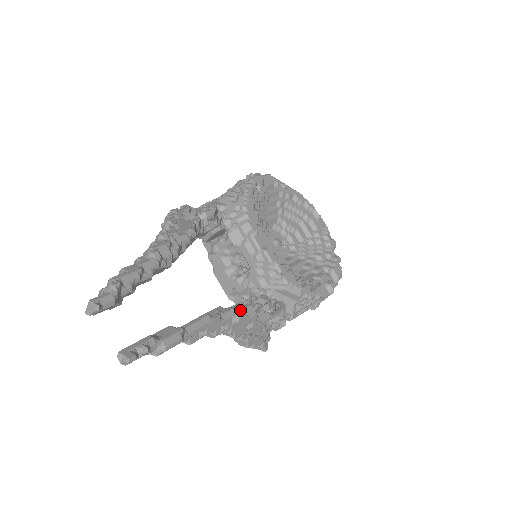
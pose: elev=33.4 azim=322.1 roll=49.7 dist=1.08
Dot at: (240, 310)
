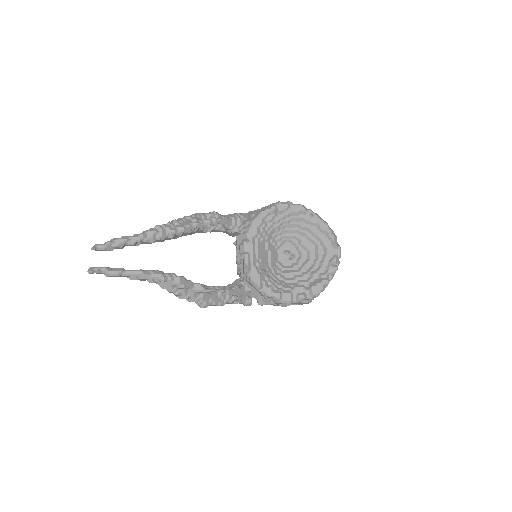
Dot at: (168, 276)
